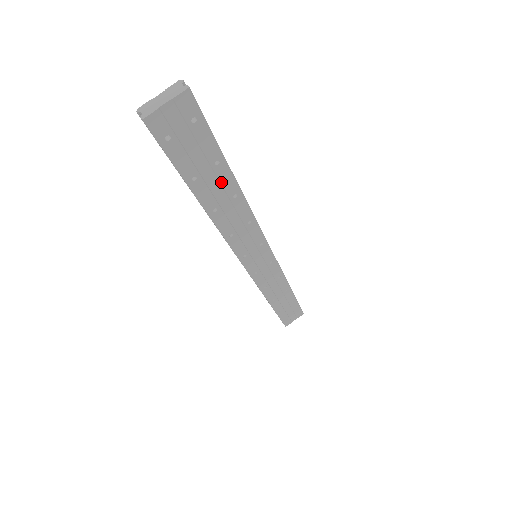
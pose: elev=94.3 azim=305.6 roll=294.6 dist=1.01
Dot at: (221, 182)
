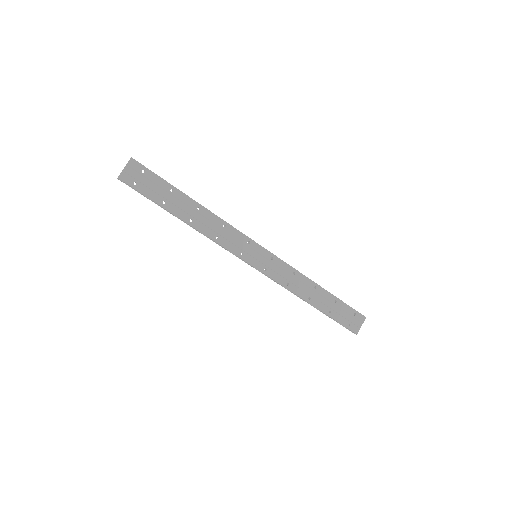
Dot at: (183, 202)
